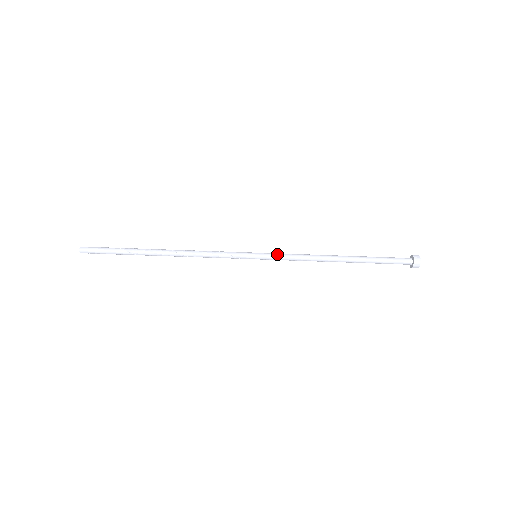
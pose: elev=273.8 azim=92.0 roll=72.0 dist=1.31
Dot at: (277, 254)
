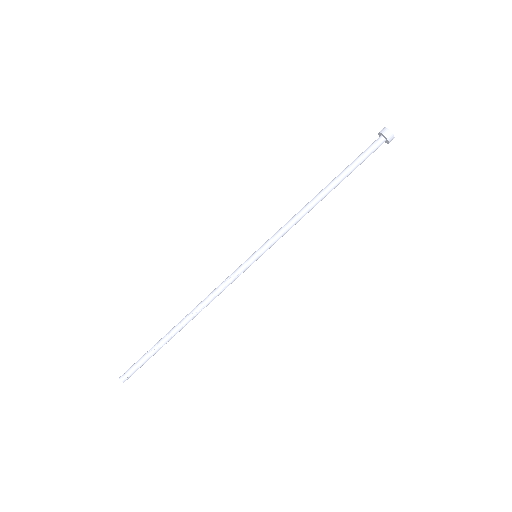
Dot at: (271, 239)
